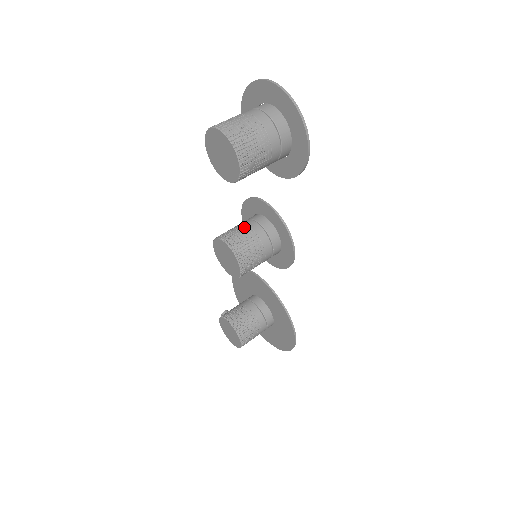
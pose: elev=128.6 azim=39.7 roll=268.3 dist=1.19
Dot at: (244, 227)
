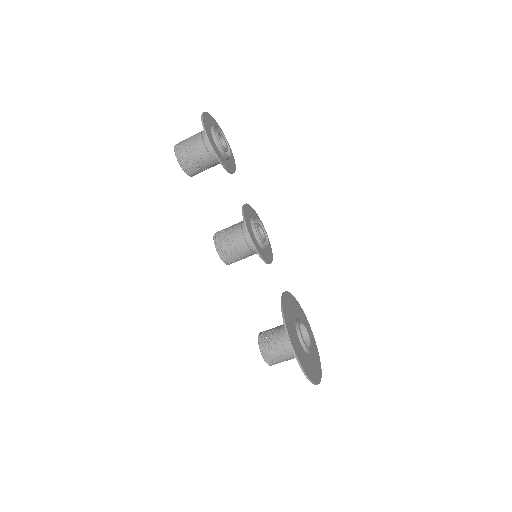
Dot at: occluded
